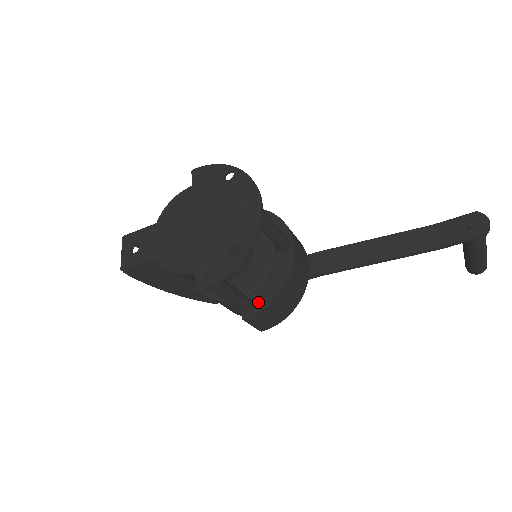
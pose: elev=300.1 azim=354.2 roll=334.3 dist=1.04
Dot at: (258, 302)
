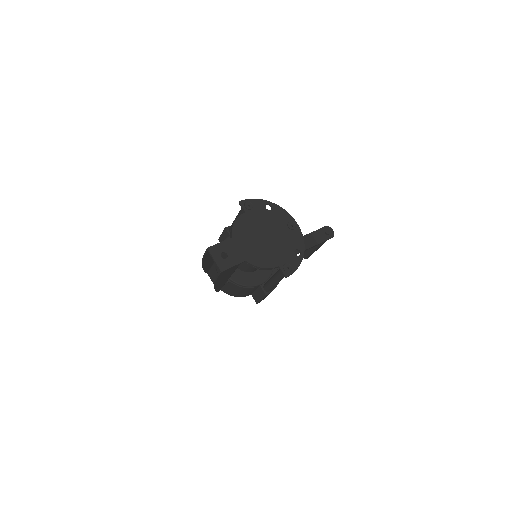
Dot at: occluded
